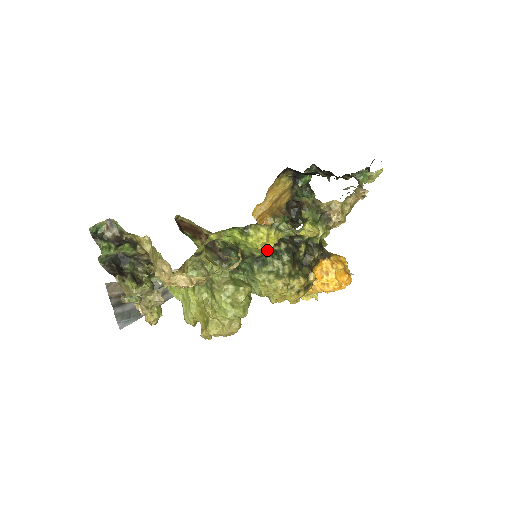
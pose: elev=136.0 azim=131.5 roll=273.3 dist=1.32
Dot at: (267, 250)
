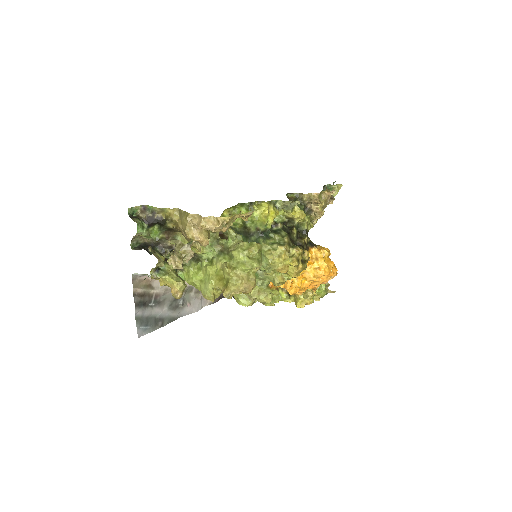
Dot at: (269, 225)
